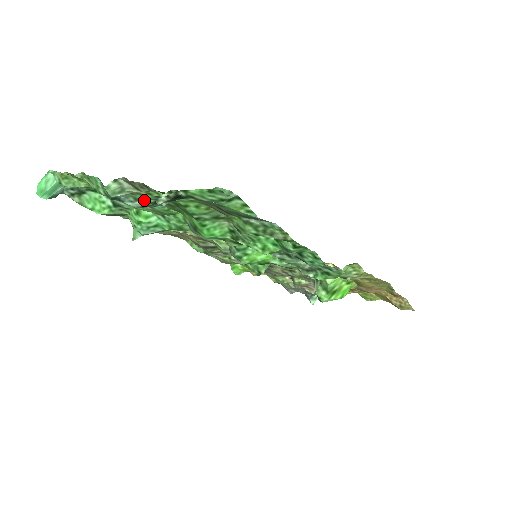
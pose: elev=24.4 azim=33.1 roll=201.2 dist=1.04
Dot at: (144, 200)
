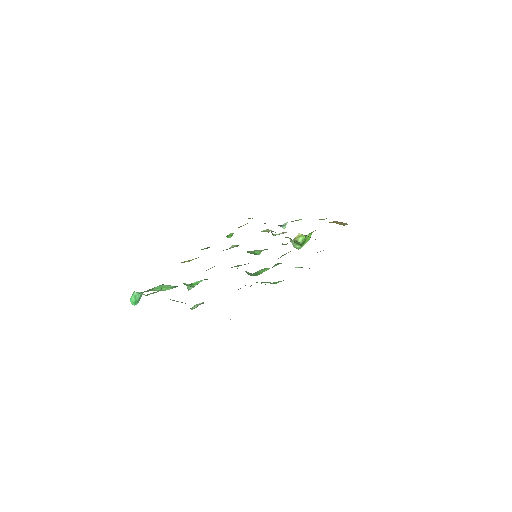
Dot at: occluded
